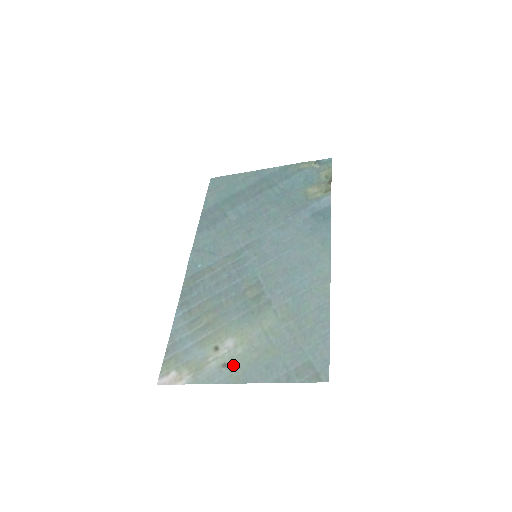
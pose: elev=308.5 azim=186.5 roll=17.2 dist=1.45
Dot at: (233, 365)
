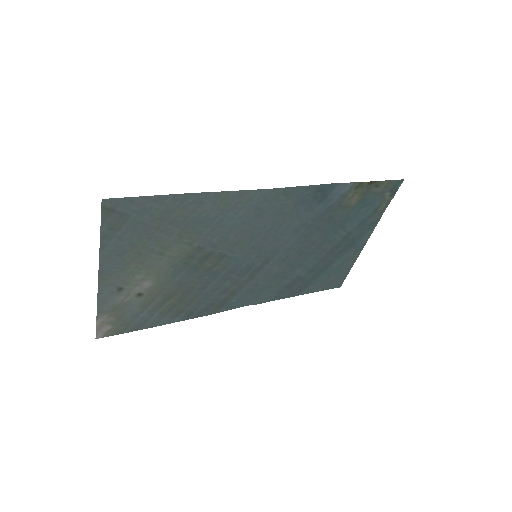
Dot at: (120, 282)
